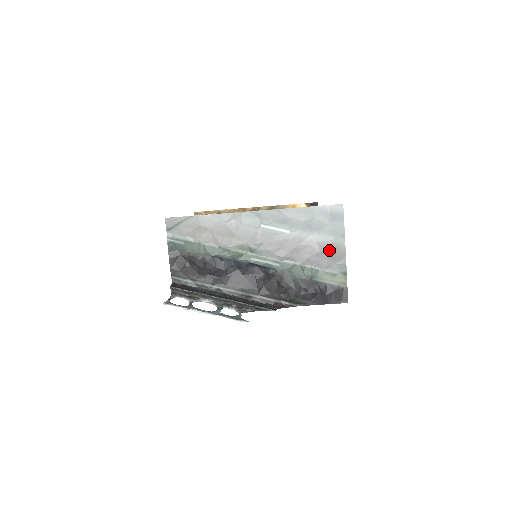
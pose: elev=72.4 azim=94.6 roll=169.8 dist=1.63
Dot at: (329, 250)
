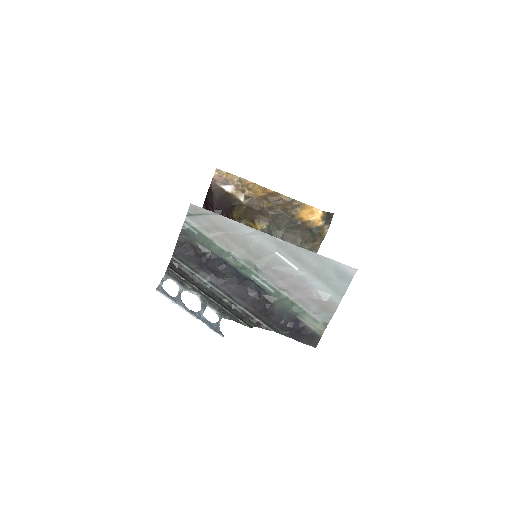
Dot at: (324, 301)
